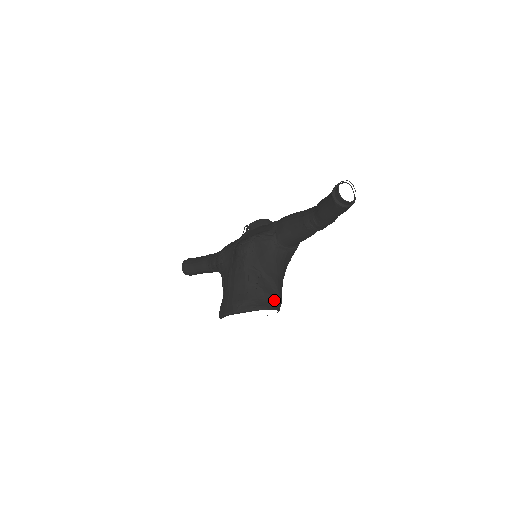
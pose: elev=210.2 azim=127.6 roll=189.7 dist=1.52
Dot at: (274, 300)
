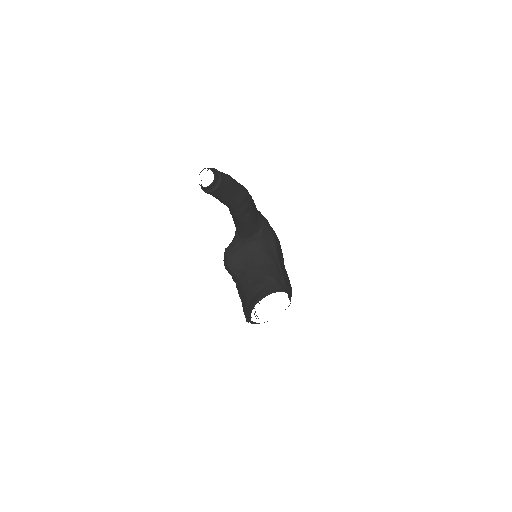
Dot at: (267, 286)
